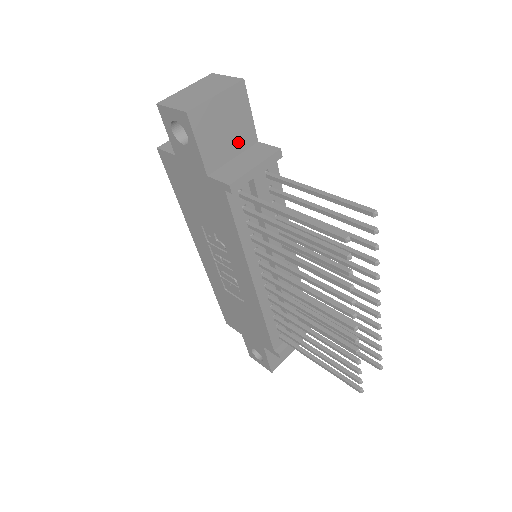
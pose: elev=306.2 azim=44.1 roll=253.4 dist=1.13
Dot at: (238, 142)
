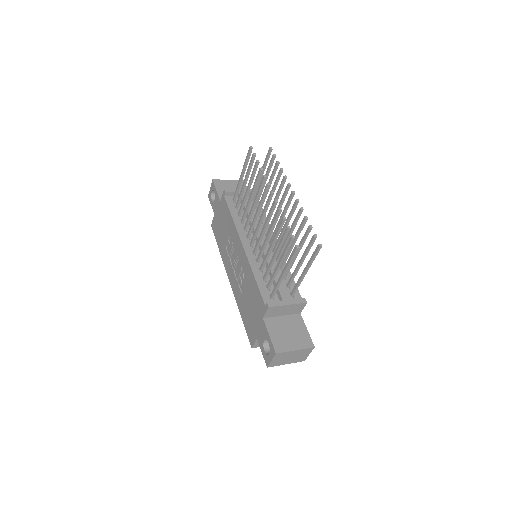
Dot at: occluded
